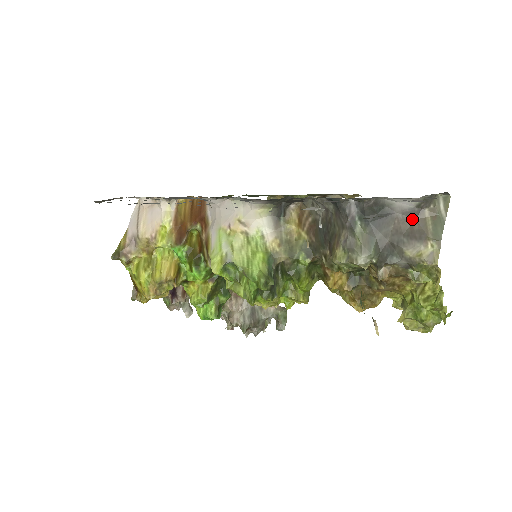
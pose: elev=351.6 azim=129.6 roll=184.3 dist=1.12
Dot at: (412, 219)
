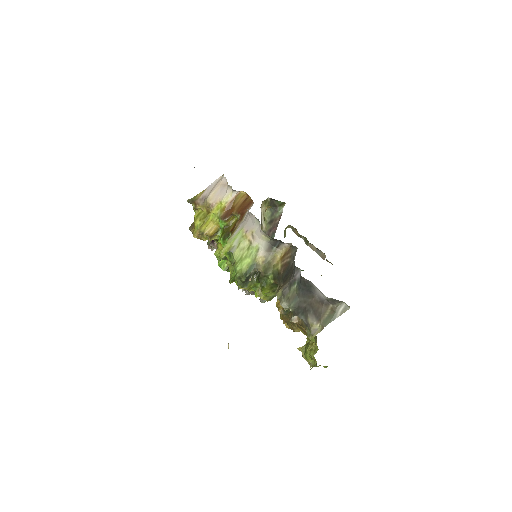
Dot at: (321, 304)
